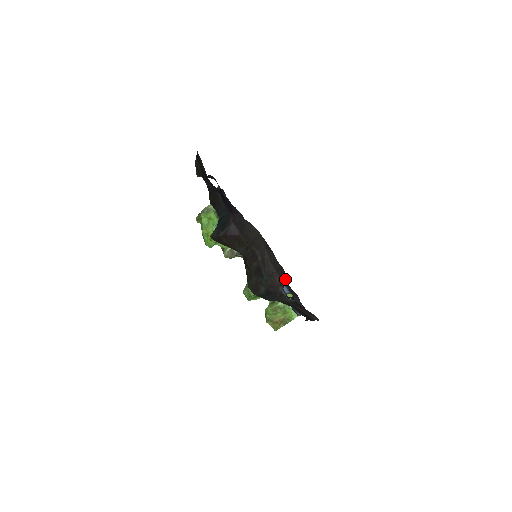
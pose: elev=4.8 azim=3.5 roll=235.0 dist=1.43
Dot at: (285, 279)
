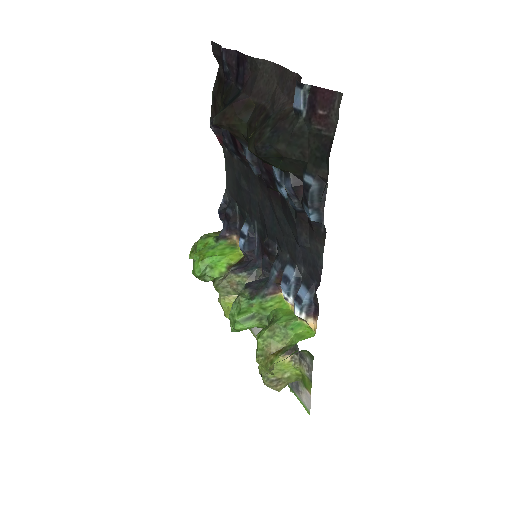
Dot at: occluded
